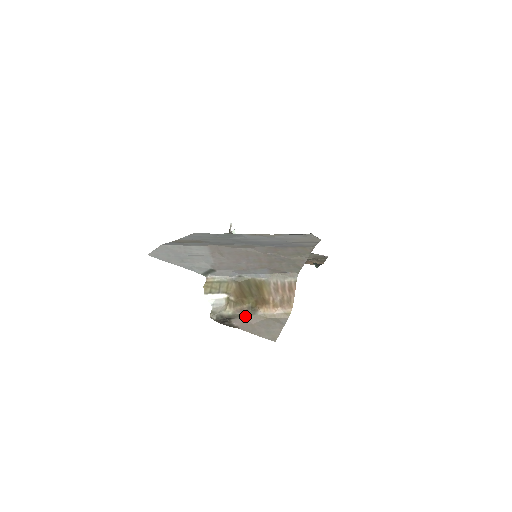
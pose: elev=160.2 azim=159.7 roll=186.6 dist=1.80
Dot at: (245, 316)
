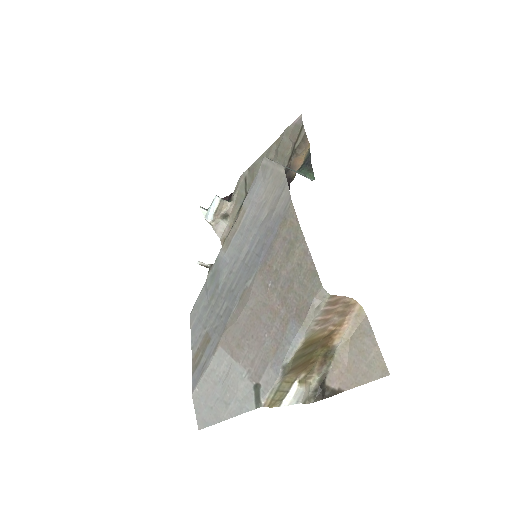
Dot at: (331, 364)
